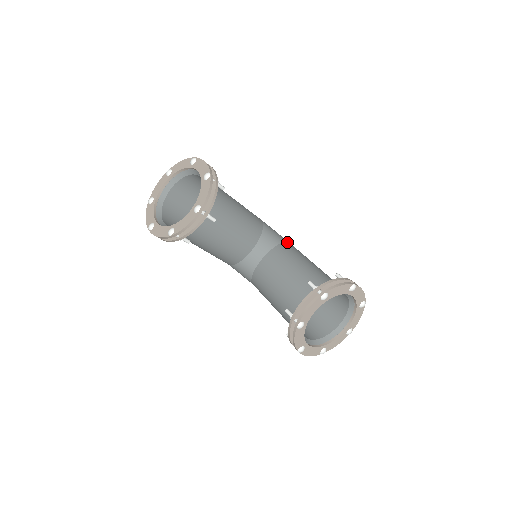
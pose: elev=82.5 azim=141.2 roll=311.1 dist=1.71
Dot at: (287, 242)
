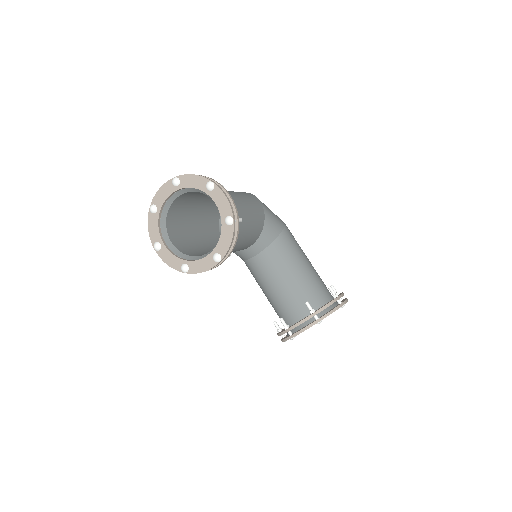
Dot at: (284, 230)
